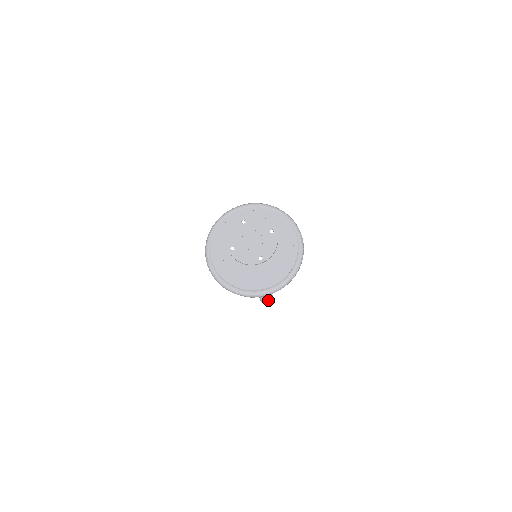
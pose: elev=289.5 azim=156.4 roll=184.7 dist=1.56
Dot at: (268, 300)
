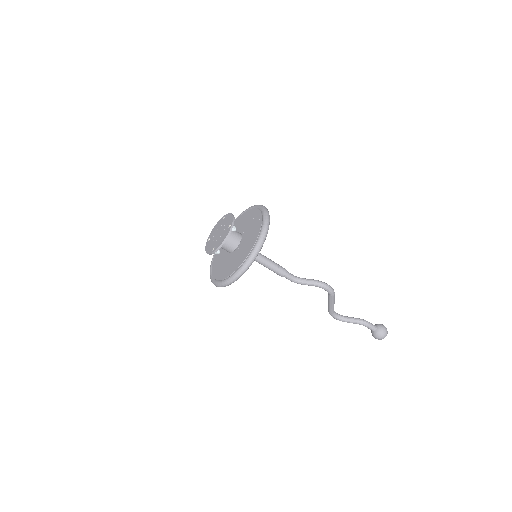
Dot at: (375, 334)
